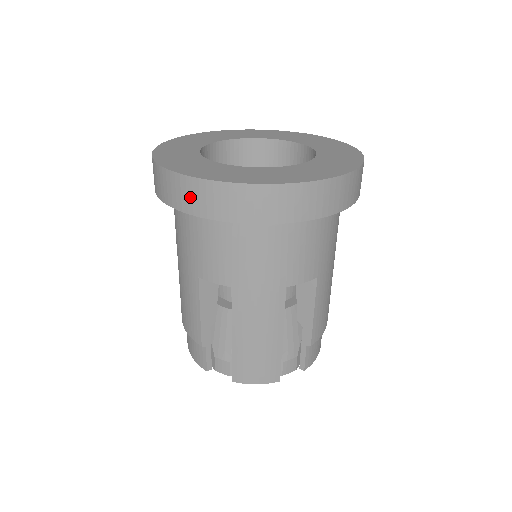
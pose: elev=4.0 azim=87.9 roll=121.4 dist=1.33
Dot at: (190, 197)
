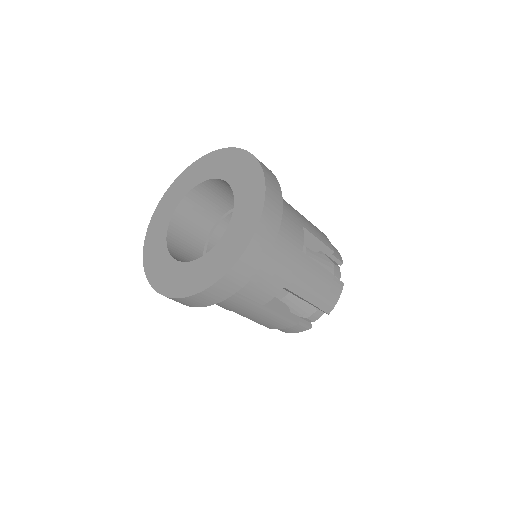
Dot at: occluded
